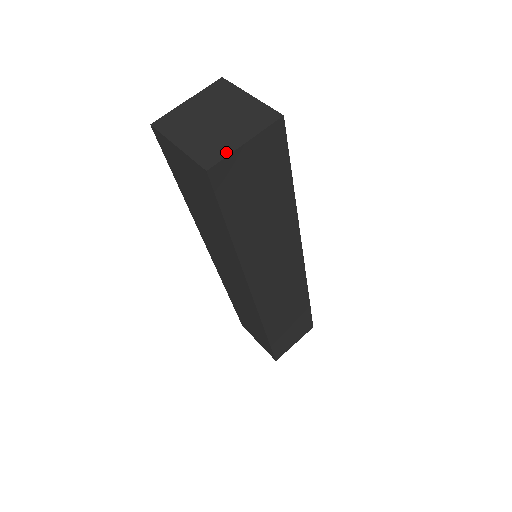
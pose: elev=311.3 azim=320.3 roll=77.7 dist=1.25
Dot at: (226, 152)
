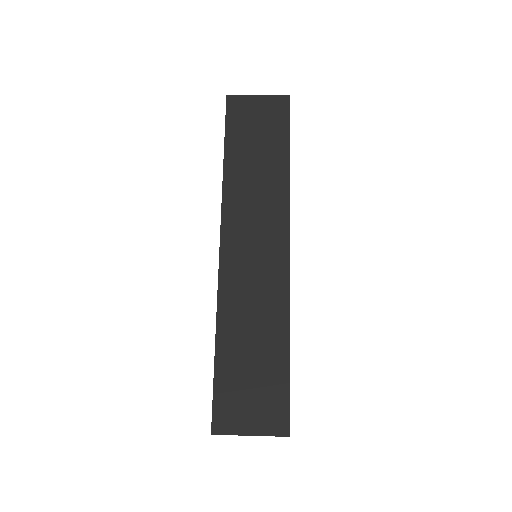
Dot at: occluded
